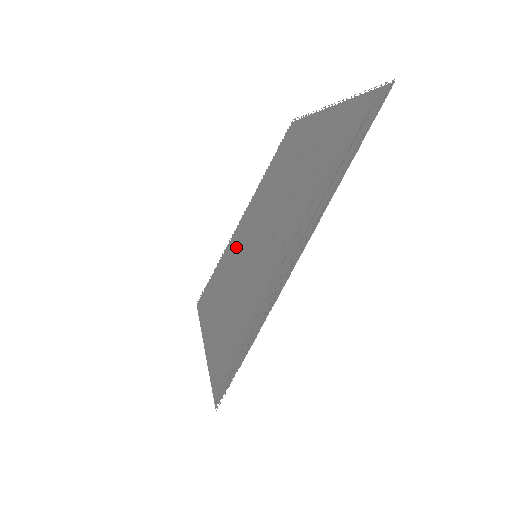
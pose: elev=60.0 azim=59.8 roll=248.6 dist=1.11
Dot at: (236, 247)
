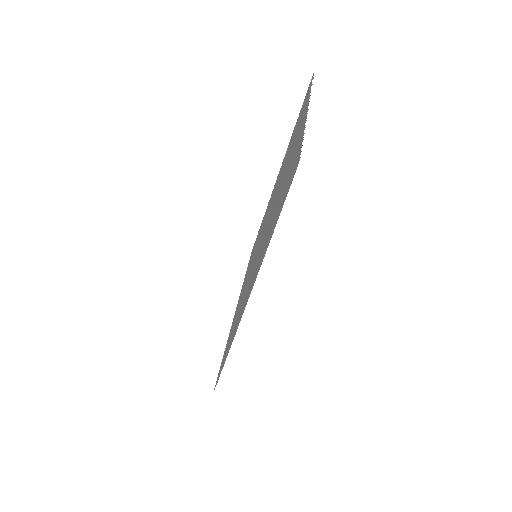
Dot at: occluded
